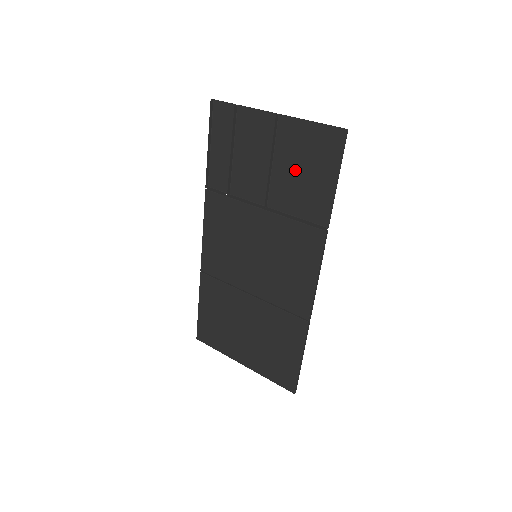
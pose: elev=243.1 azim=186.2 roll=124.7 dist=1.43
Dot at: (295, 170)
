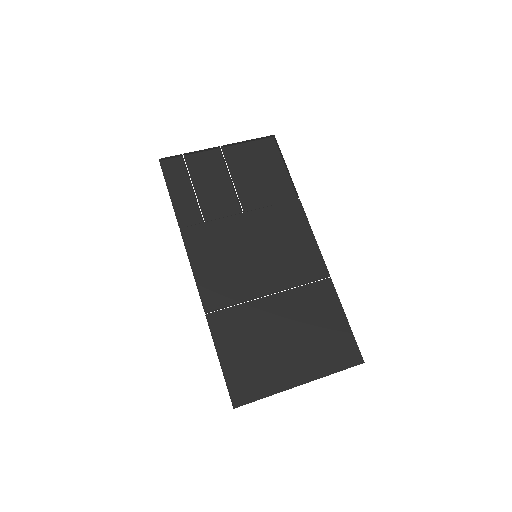
Dot at: (252, 176)
